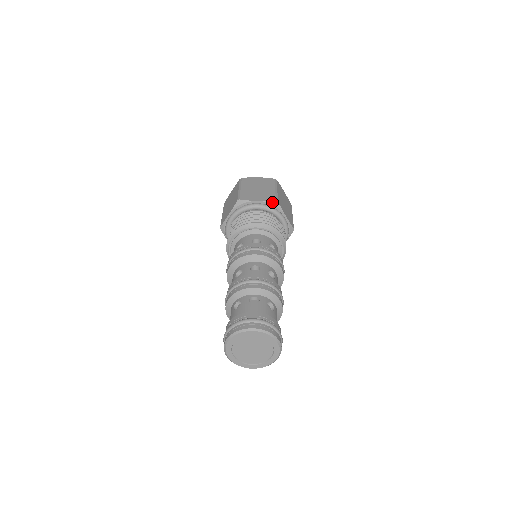
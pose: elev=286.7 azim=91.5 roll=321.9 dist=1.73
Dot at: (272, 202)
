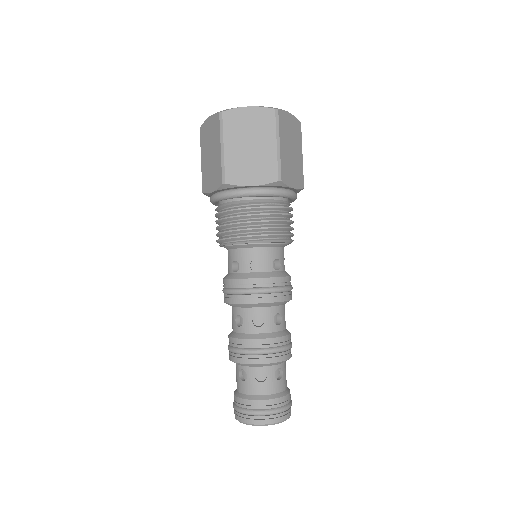
Dot at: (273, 184)
